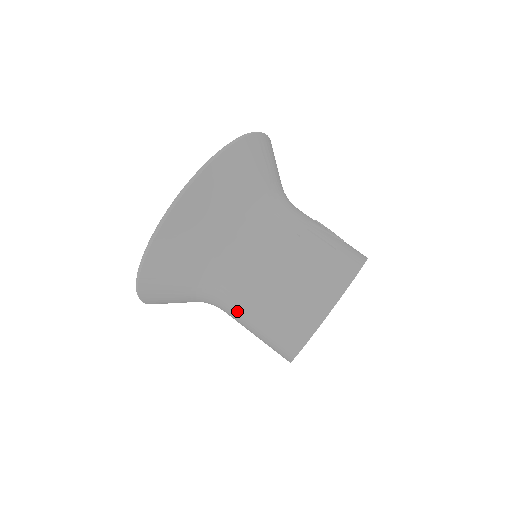
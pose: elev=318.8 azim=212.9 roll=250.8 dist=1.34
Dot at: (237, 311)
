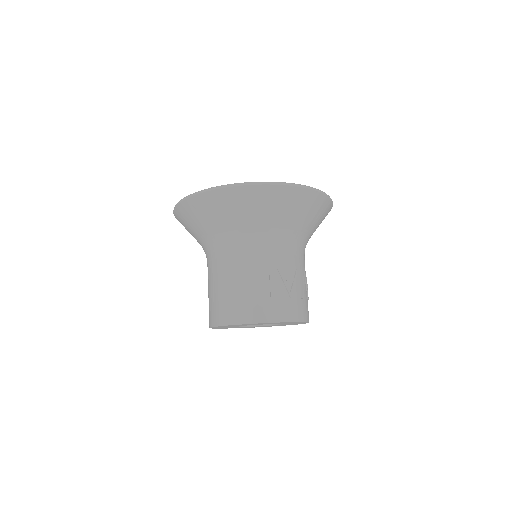
Dot at: occluded
